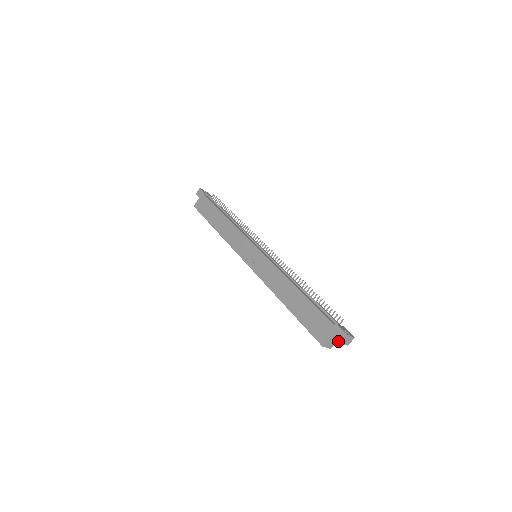
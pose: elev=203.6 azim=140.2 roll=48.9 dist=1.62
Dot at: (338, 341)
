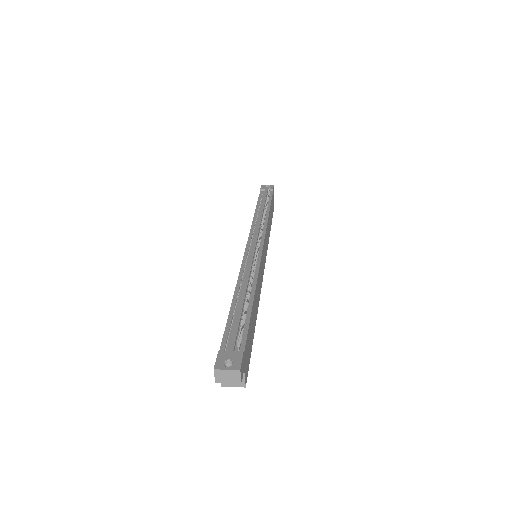
Dot at: (215, 380)
